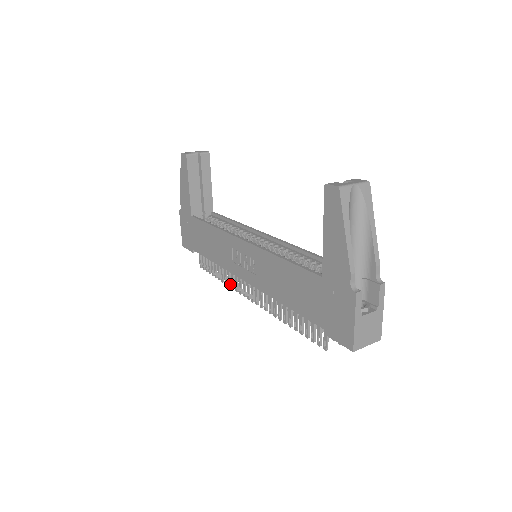
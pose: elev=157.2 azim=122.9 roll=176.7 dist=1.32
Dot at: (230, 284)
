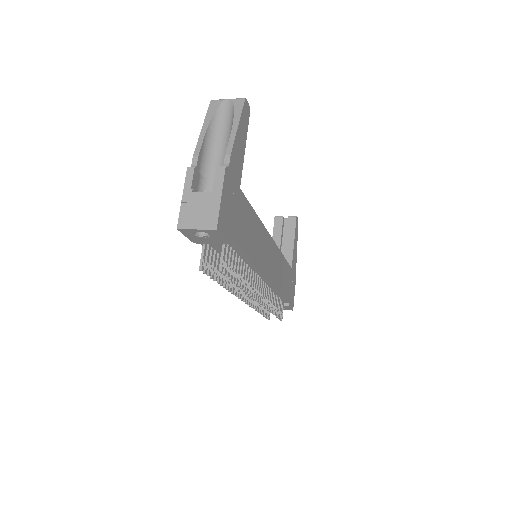
Dot at: (254, 305)
